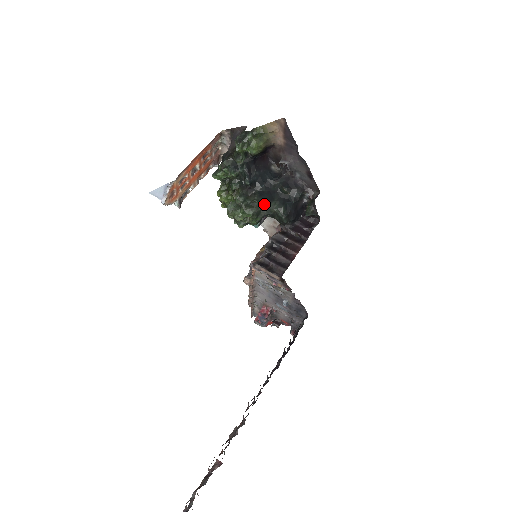
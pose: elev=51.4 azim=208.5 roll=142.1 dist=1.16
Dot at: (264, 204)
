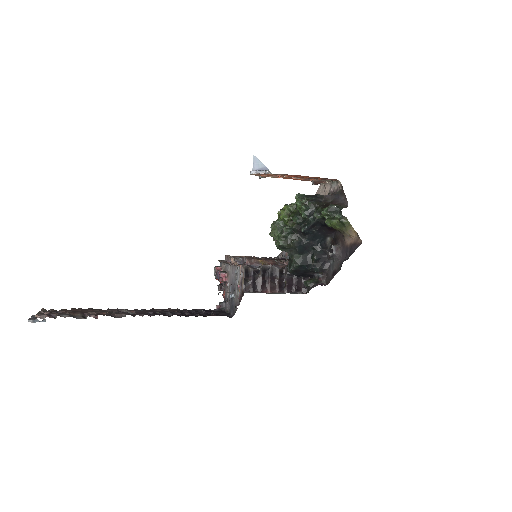
Dot at: (294, 249)
